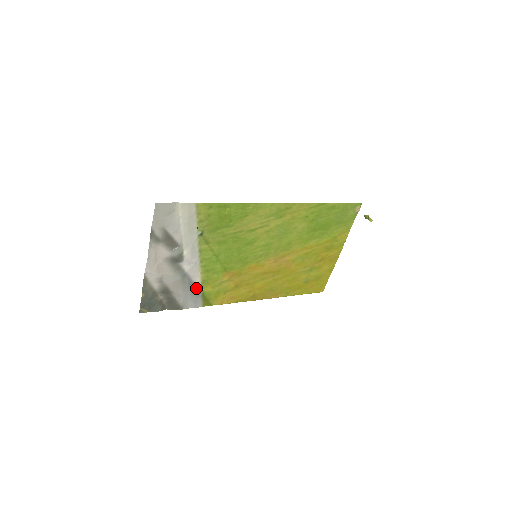
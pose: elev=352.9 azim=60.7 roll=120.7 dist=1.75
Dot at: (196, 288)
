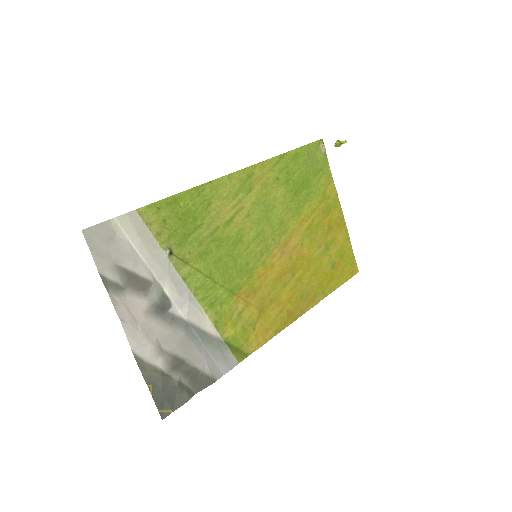
Dot at: (213, 339)
